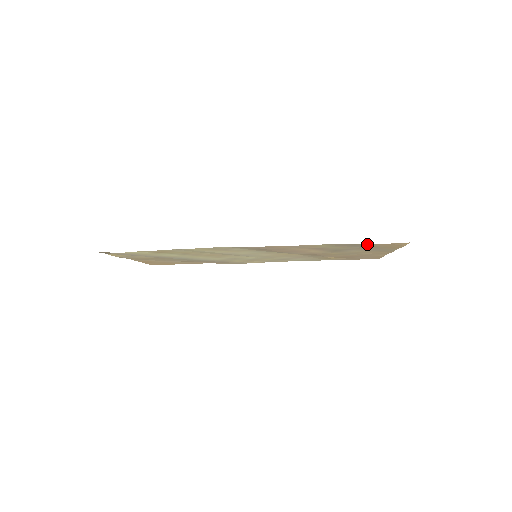
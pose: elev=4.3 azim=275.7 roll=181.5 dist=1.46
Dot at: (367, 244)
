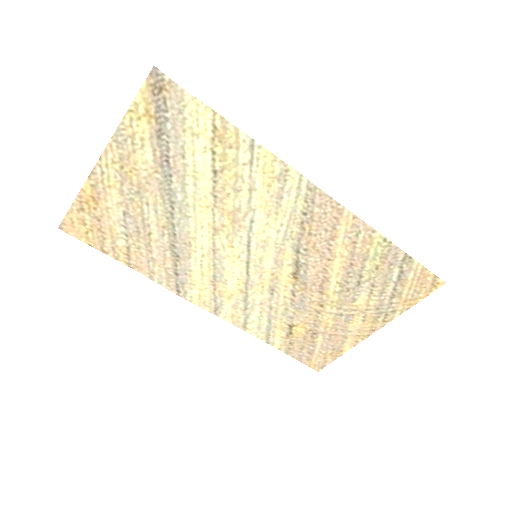
Dot at: (413, 265)
